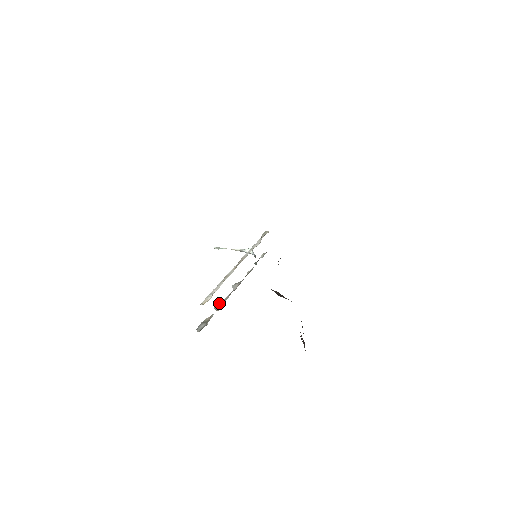
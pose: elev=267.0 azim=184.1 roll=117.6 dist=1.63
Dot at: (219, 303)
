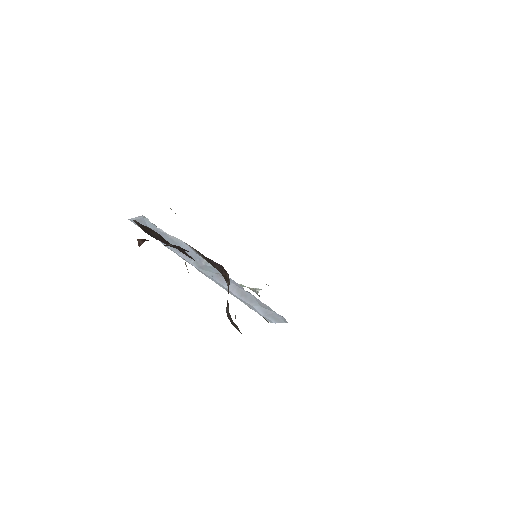
Dot at: occluded
